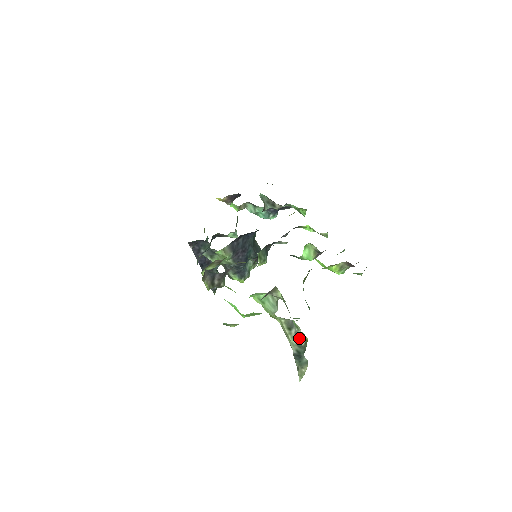
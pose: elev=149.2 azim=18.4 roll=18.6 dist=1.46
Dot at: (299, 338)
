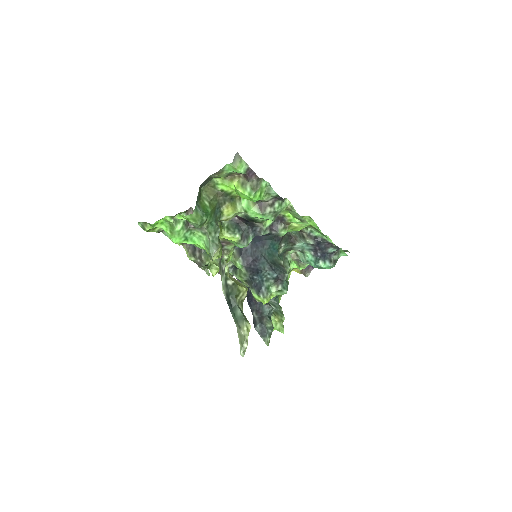
Dot at: (225, 275)
